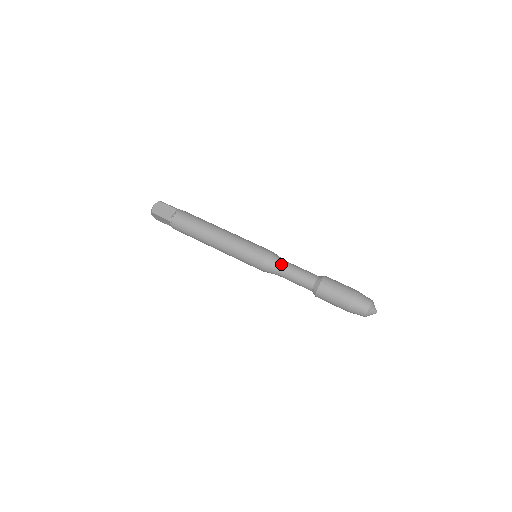
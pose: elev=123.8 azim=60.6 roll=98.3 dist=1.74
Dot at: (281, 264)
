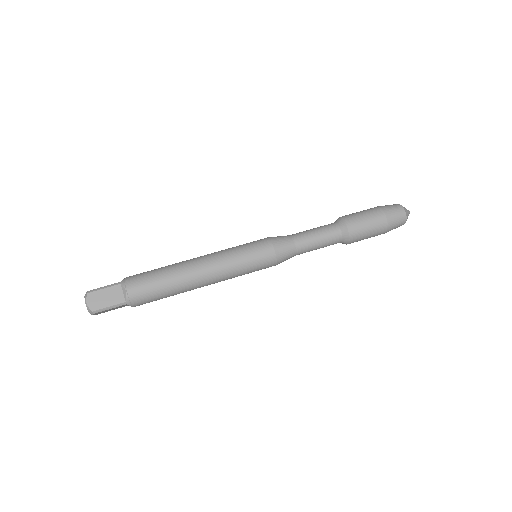
Dot at: (294, 244)
